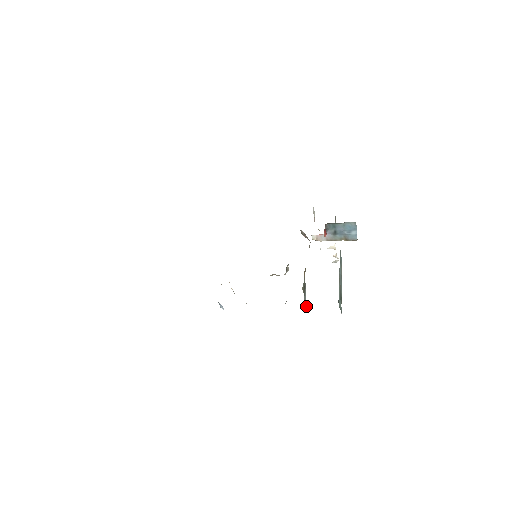
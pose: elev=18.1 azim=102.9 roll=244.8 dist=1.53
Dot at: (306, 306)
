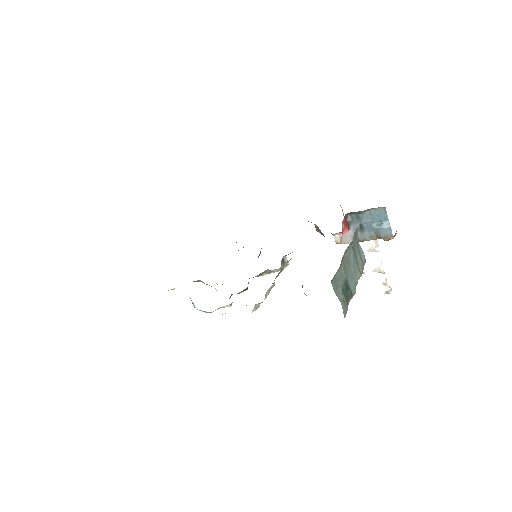
Dot at: occluded
